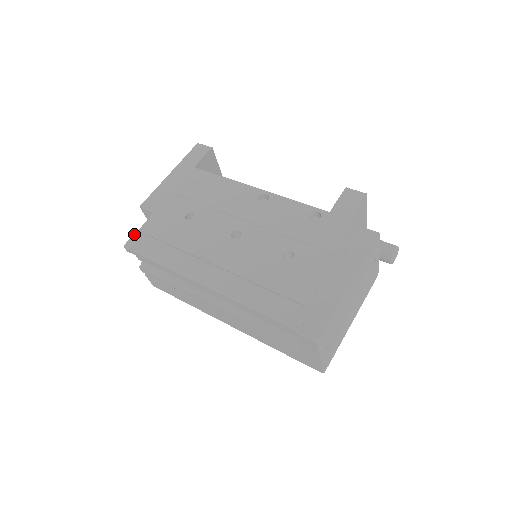
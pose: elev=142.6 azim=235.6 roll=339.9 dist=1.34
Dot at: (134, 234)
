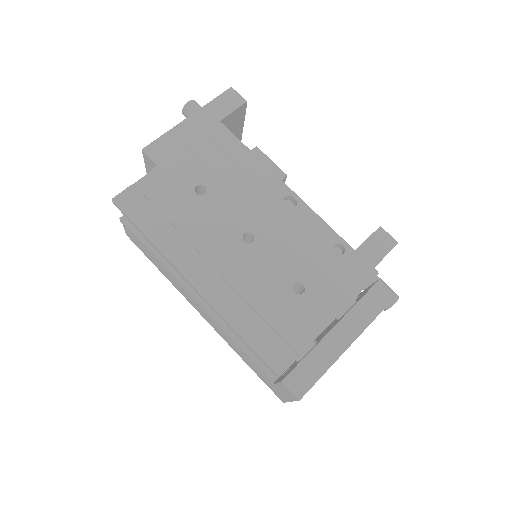
Dot at: (128, 187)
